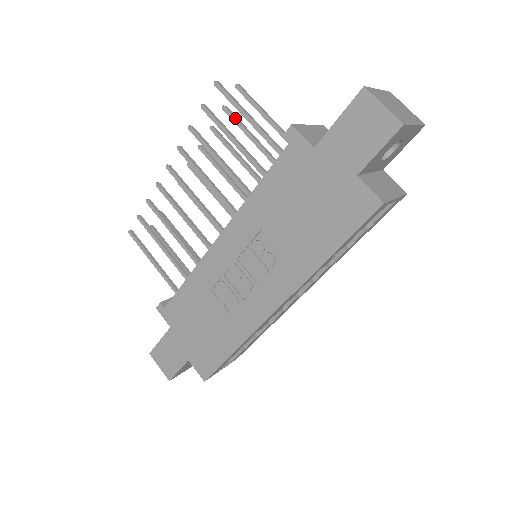
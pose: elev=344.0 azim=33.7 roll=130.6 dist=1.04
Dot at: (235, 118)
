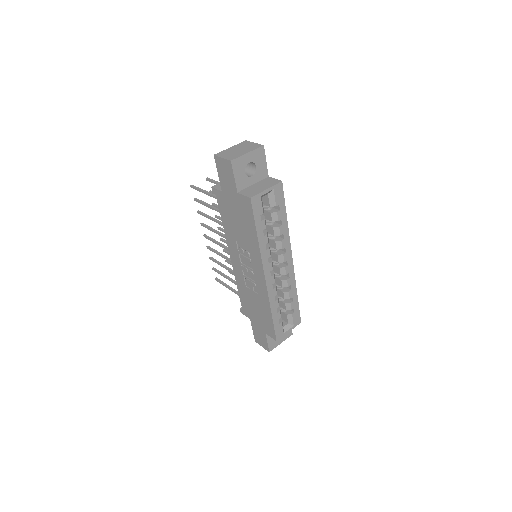
Dot at: occluded
